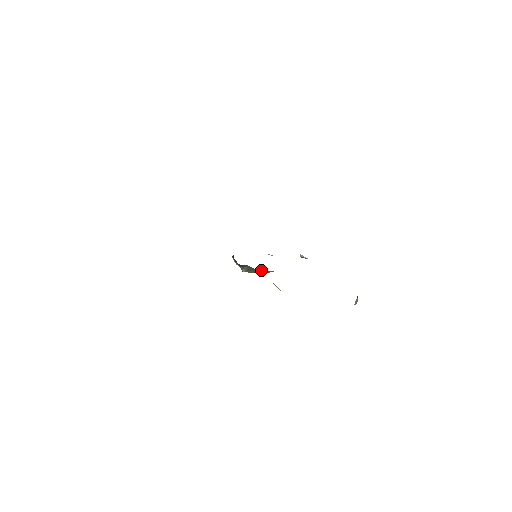
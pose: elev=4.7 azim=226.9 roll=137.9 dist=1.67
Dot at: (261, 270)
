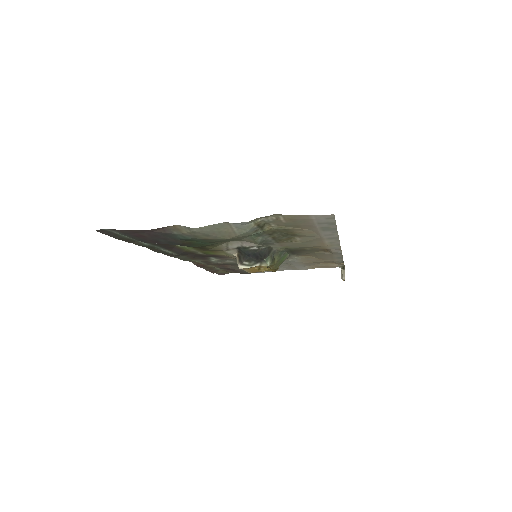
Dot at: (284, 252)
